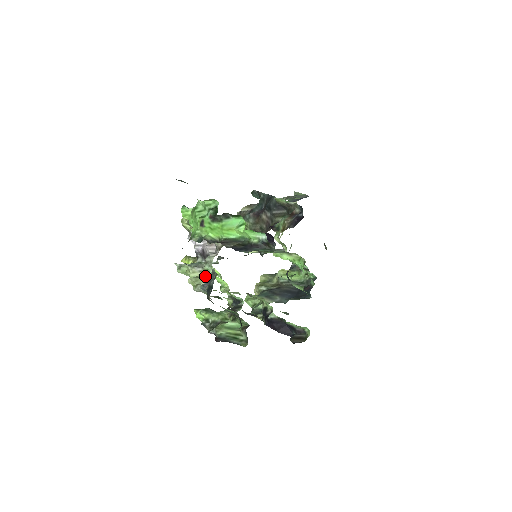
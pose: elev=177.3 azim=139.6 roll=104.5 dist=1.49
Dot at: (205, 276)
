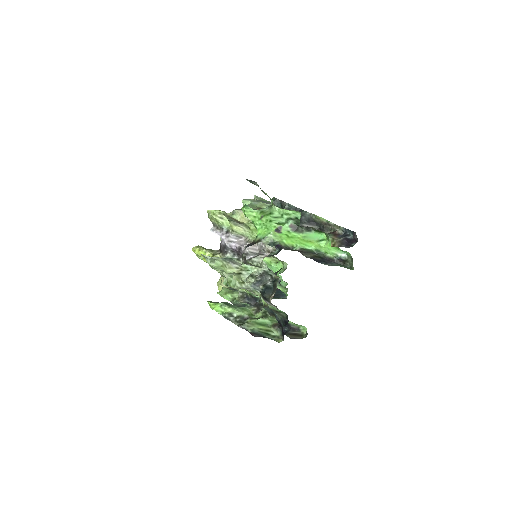
Dot at: (245, 274)
